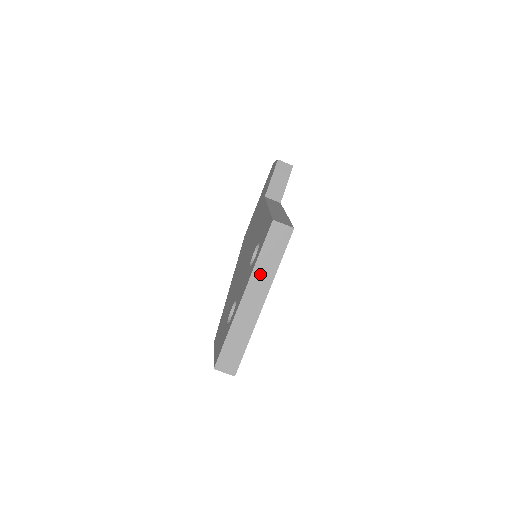
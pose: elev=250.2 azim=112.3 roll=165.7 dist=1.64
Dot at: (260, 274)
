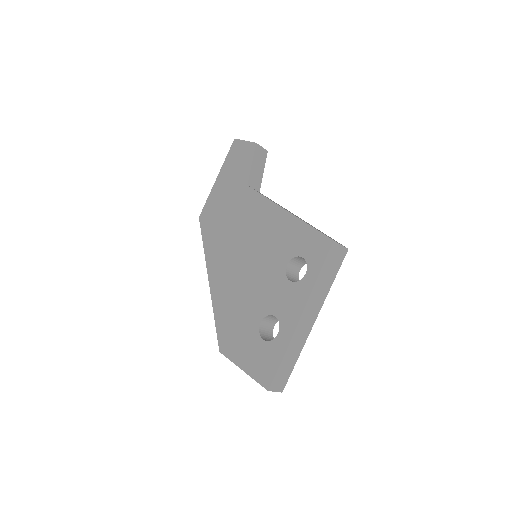
Dot at: (318, 295)
